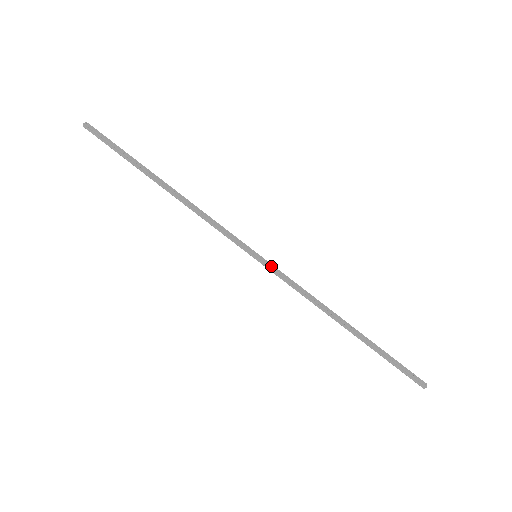
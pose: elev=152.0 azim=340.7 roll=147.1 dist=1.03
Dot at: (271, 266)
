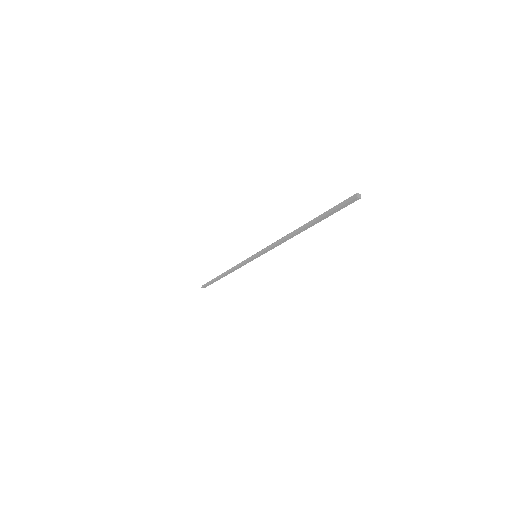
Dot at: (261, 251)
